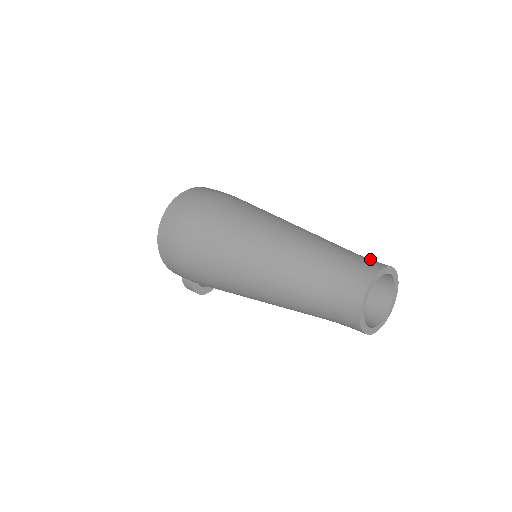
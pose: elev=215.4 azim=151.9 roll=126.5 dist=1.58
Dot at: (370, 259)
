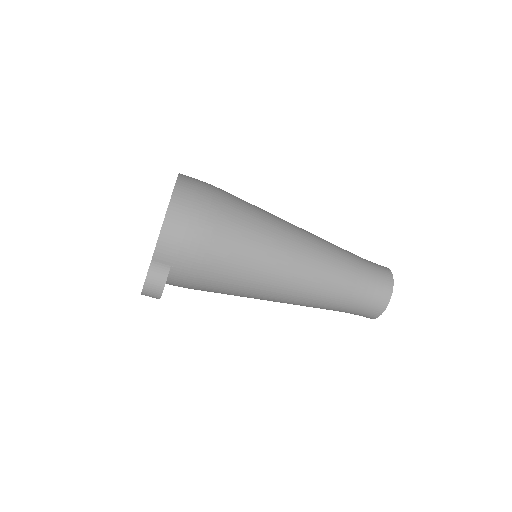
Dot at: occluded
